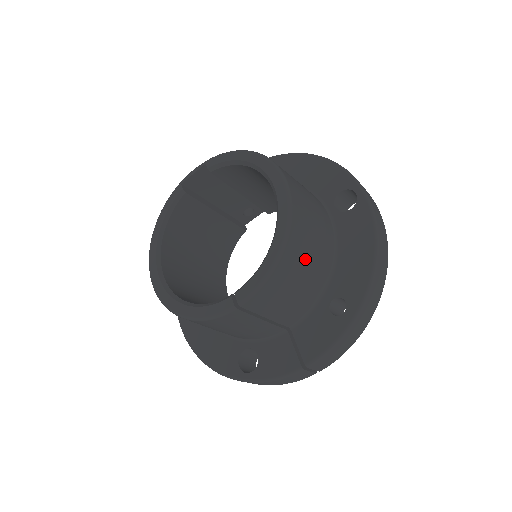
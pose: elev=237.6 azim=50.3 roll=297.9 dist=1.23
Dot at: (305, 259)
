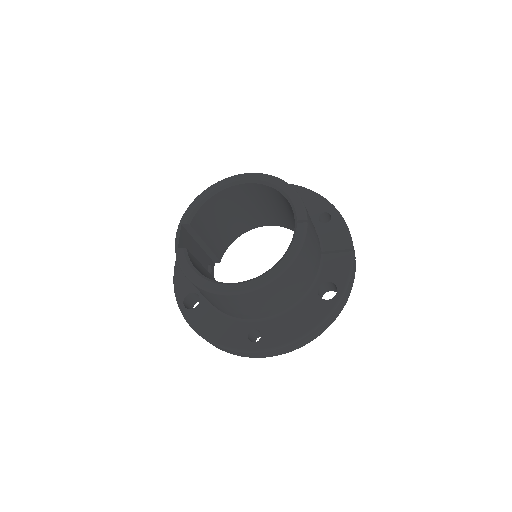
Dot at: occluded
